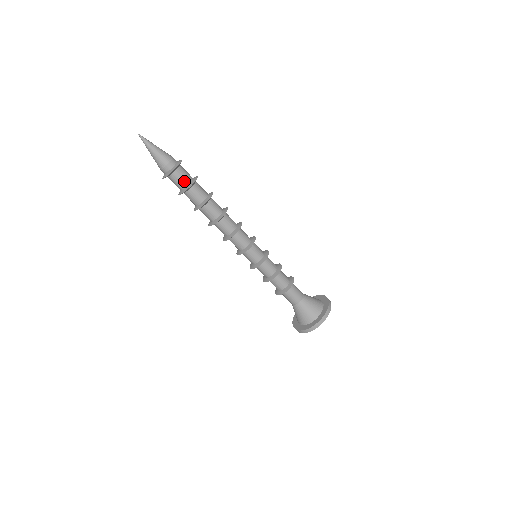
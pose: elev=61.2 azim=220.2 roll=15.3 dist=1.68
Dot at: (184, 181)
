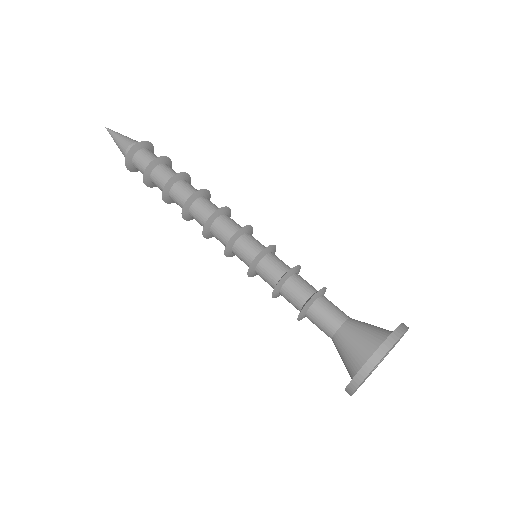
Dot at: (145, 163)
